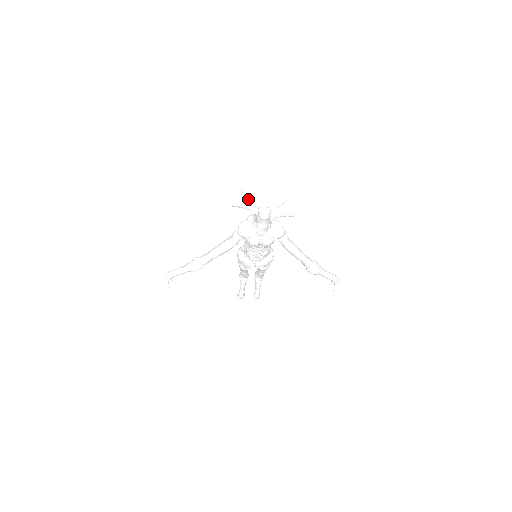
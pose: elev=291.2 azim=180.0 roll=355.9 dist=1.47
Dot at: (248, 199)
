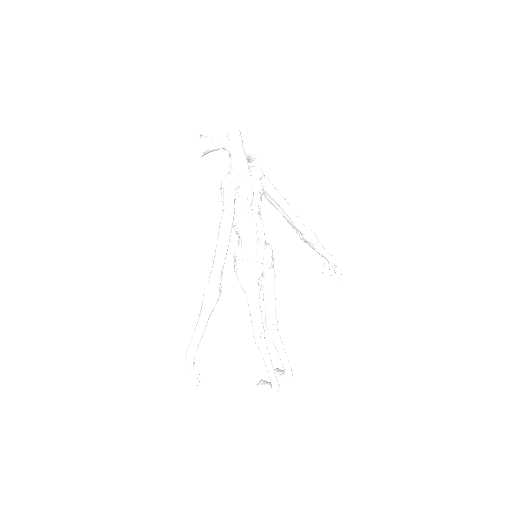
Dot at: (211, 139)
